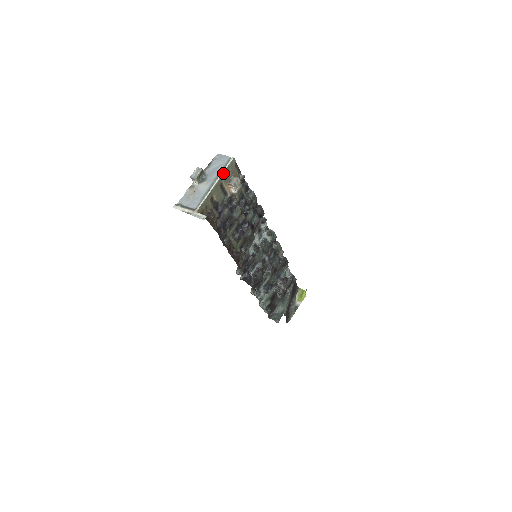
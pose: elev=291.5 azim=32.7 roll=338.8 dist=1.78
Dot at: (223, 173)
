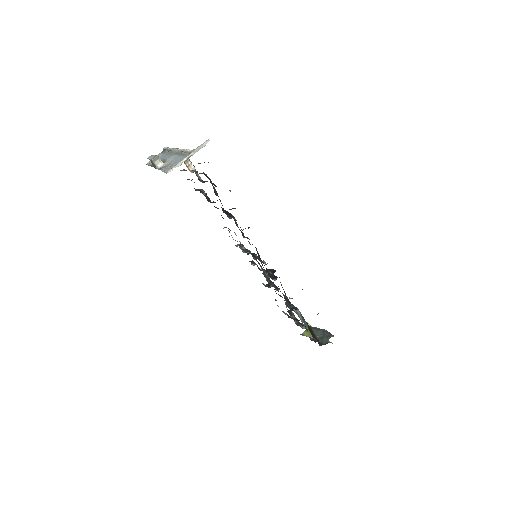
Dot at: (173, 148)
